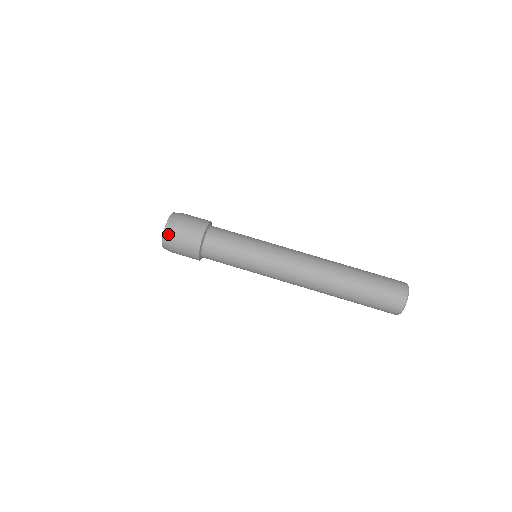
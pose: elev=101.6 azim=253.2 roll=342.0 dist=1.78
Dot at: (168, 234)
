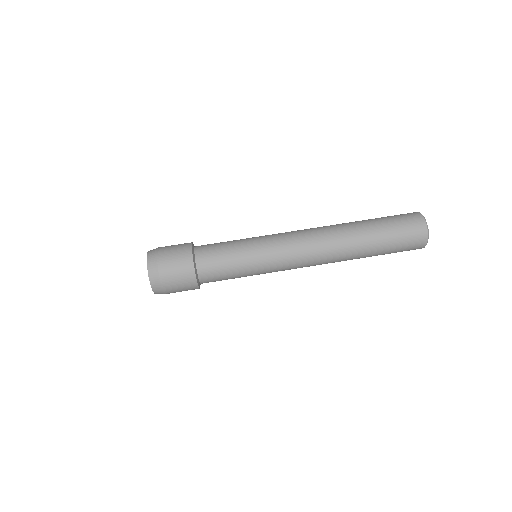
Dot at: (153, 253)
